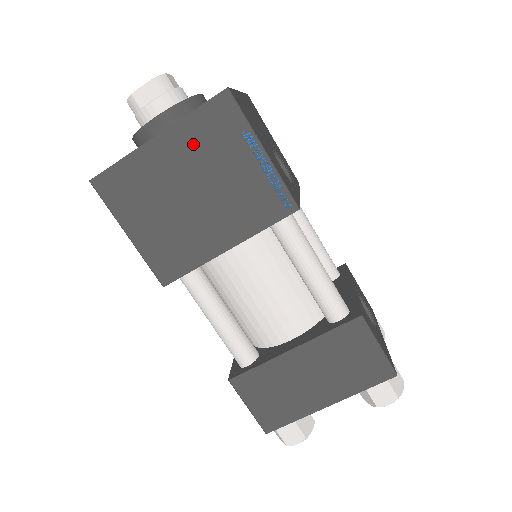
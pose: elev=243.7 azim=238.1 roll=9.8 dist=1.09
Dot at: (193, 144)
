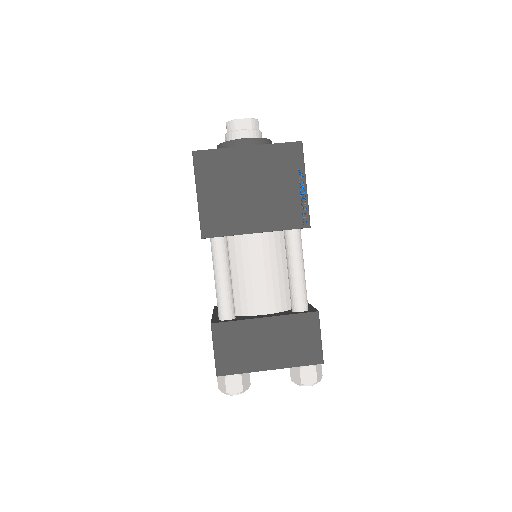
Dot at: (267, 161)
